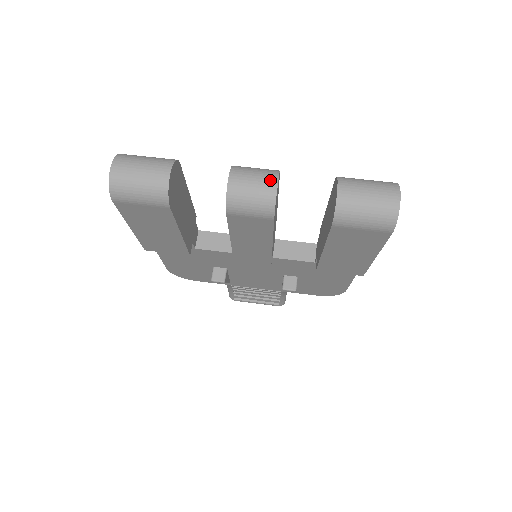
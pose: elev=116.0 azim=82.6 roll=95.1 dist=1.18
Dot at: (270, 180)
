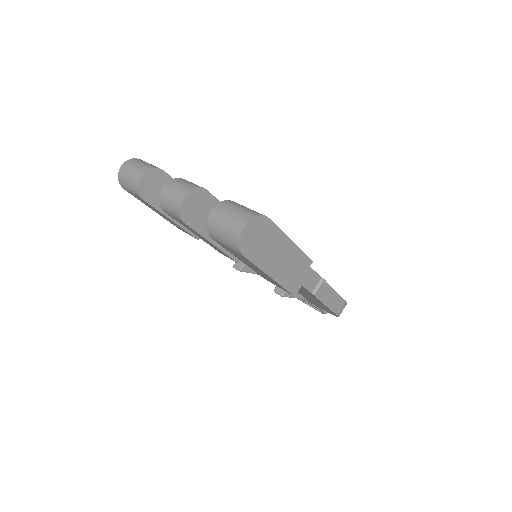
Dot at: (182, 193)
